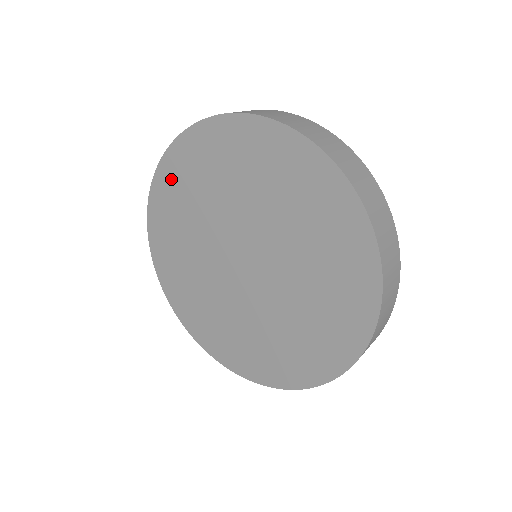
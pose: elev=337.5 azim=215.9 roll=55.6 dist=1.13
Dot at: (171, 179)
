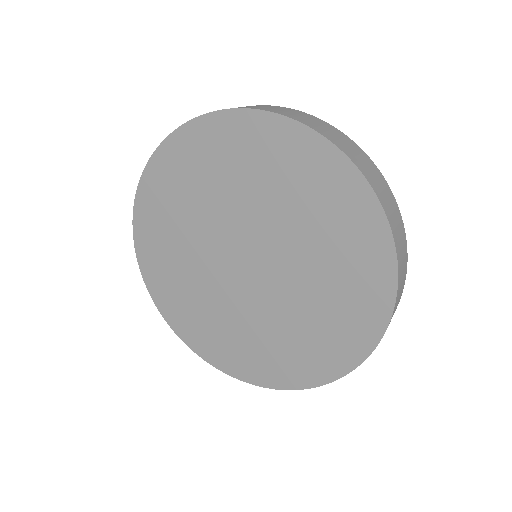
Dot at: (152, 257)
